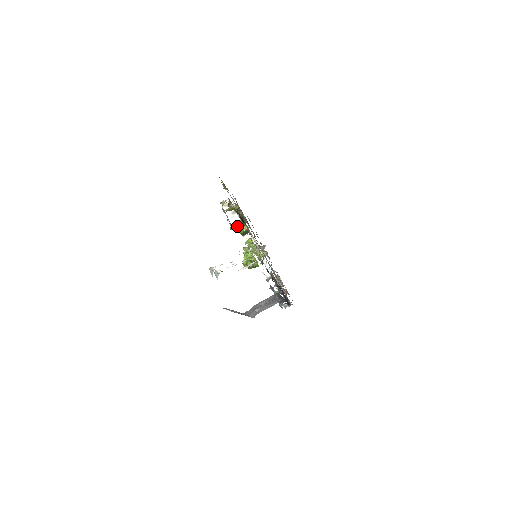
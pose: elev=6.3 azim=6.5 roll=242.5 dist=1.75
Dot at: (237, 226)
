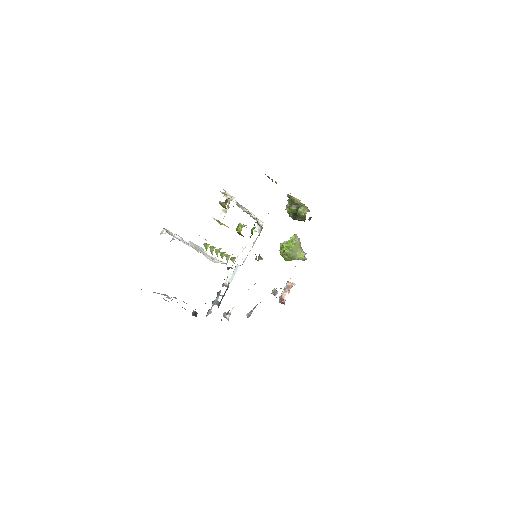
Dot at: (221, 223)
